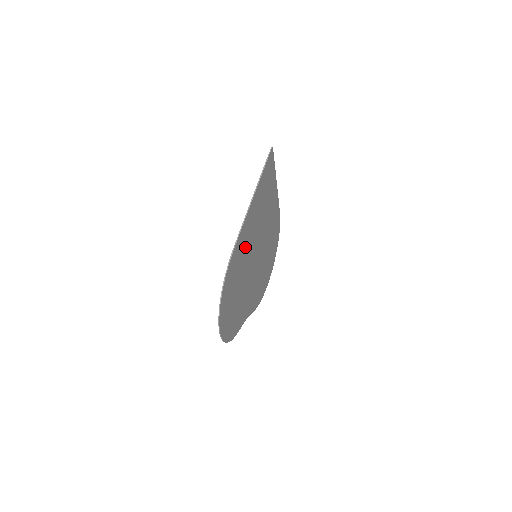
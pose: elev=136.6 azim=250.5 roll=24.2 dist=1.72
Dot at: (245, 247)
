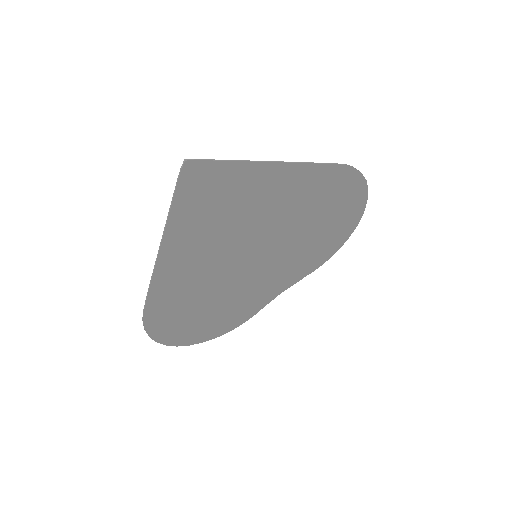
Dot at: (191, 282)
